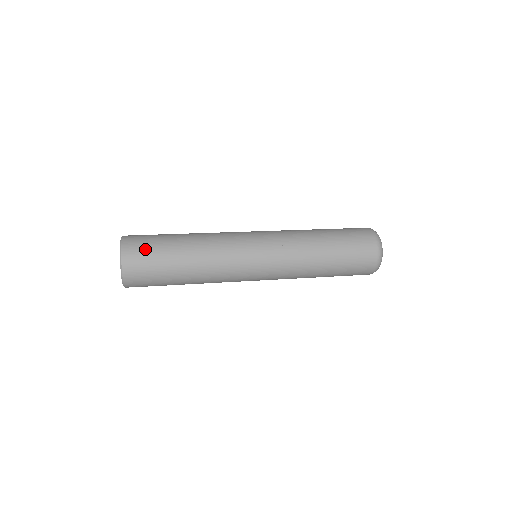
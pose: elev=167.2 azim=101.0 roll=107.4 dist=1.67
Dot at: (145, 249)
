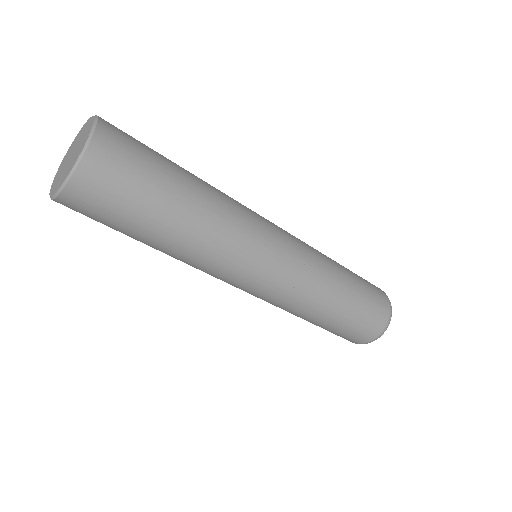
Dot at: occluded
